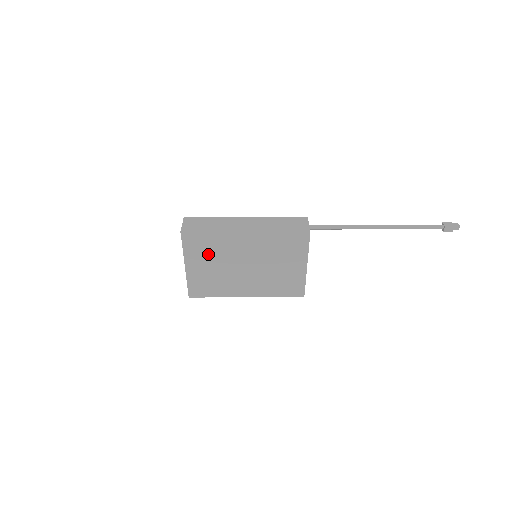
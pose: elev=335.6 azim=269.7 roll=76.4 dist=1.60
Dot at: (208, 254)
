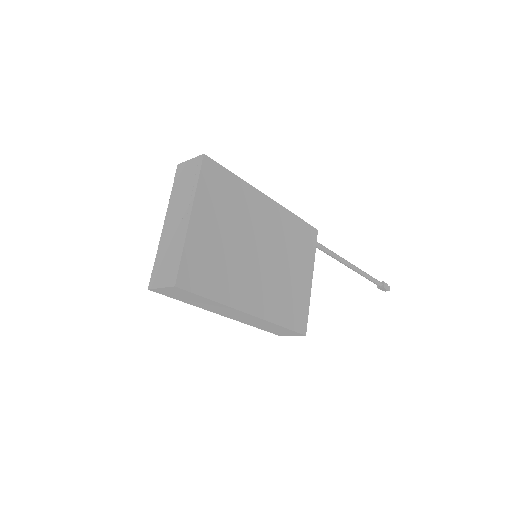
Dot at: (224, 209)
